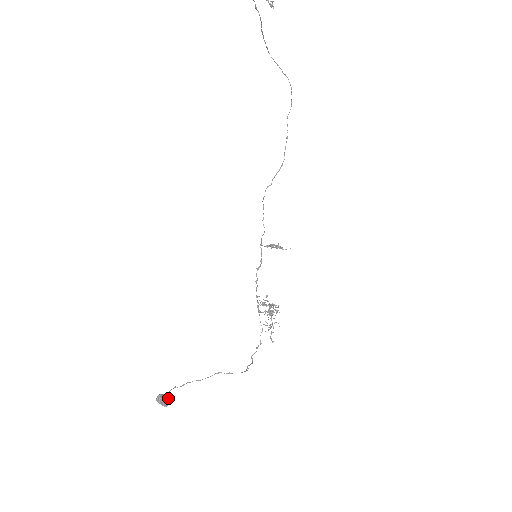
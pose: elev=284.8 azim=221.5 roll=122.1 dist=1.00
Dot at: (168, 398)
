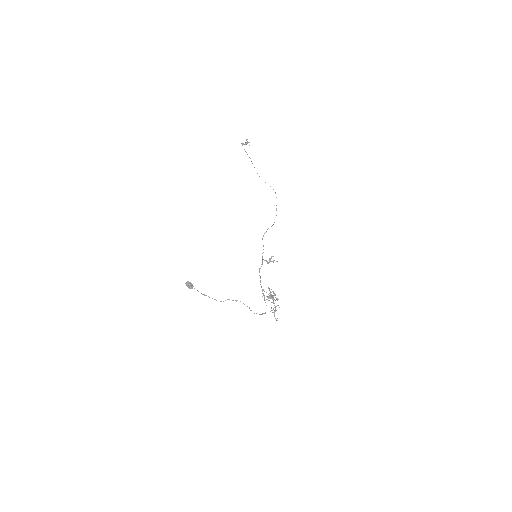
Dot at: (192, 284)
